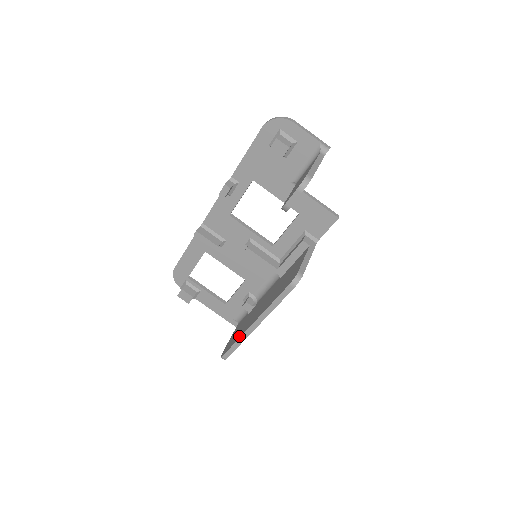
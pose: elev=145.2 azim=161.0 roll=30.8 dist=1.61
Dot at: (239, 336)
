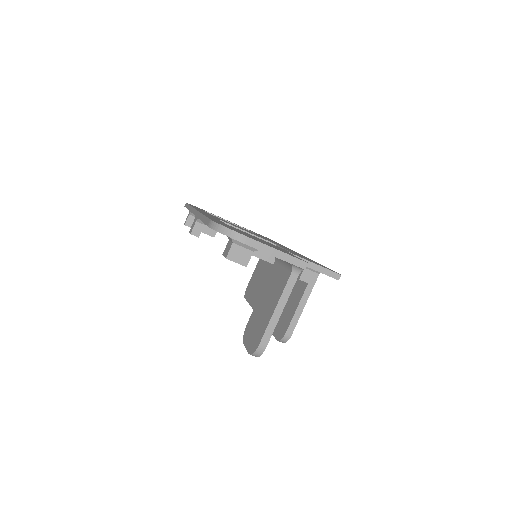
Dot at: (253, 303)
